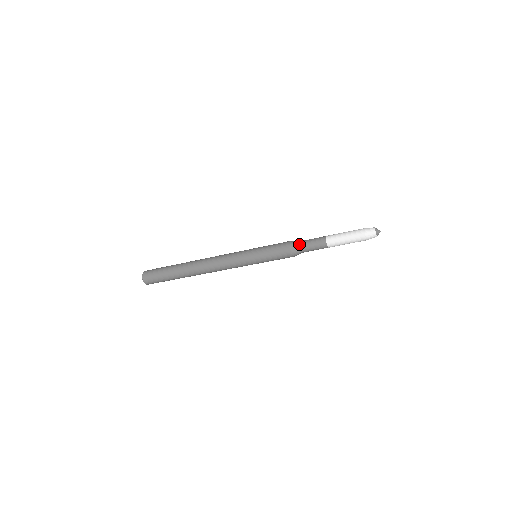
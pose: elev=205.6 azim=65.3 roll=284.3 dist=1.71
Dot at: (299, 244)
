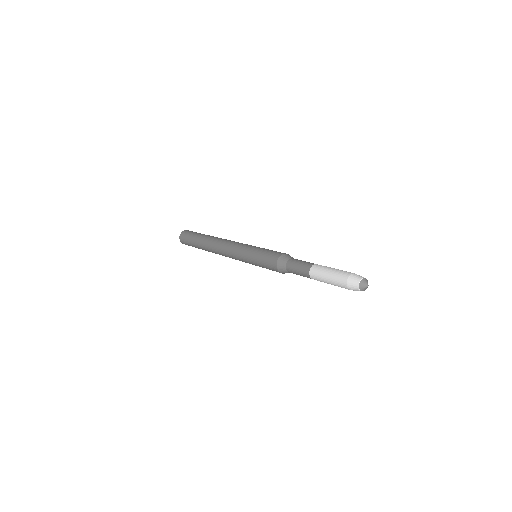
Dot at: (288, 260)
